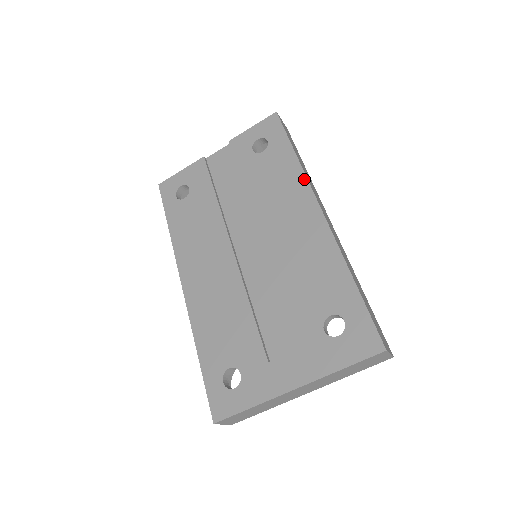
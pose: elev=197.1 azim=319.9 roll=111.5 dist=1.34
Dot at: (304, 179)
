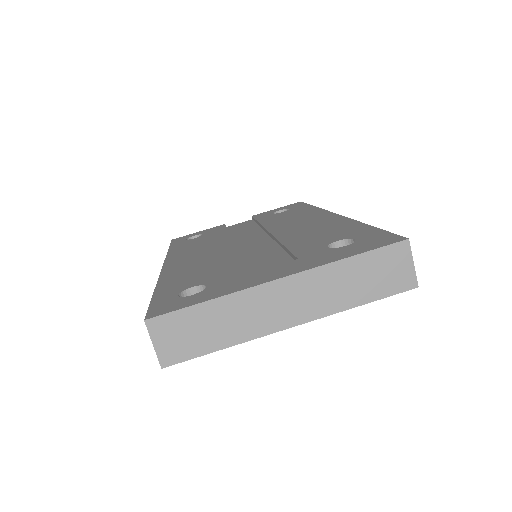
Dot at: (321, 210)
